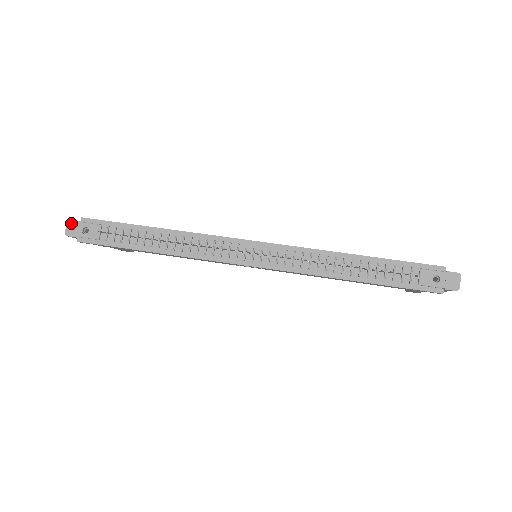
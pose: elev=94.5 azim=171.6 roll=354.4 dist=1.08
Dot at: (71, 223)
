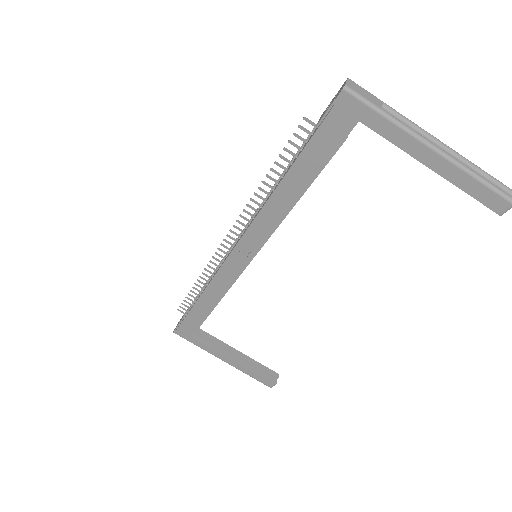
Dot at: occluded
